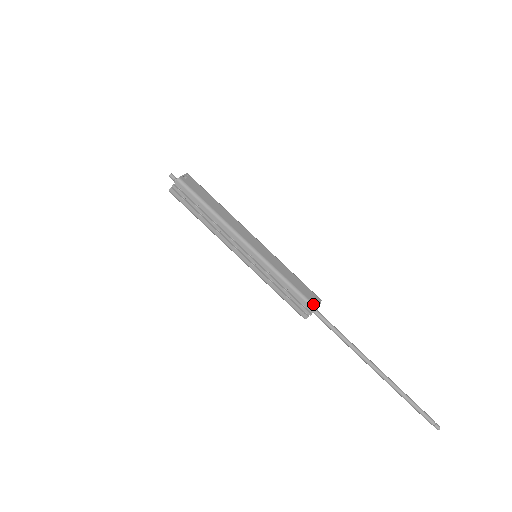
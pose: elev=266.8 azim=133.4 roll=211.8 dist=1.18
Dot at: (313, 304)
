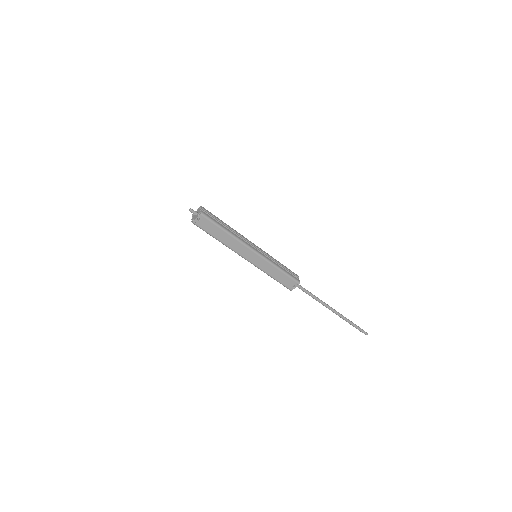
Dot at: (289, 289)
